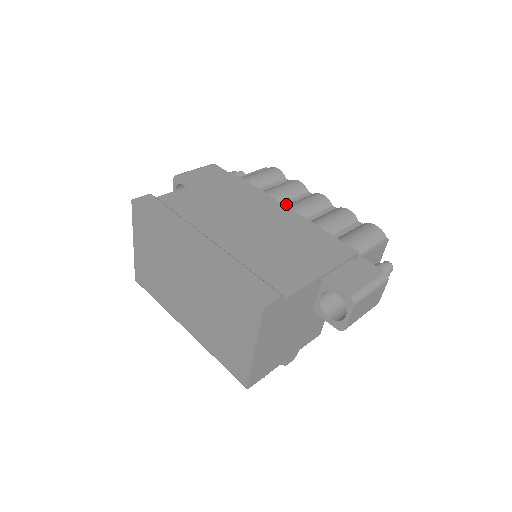
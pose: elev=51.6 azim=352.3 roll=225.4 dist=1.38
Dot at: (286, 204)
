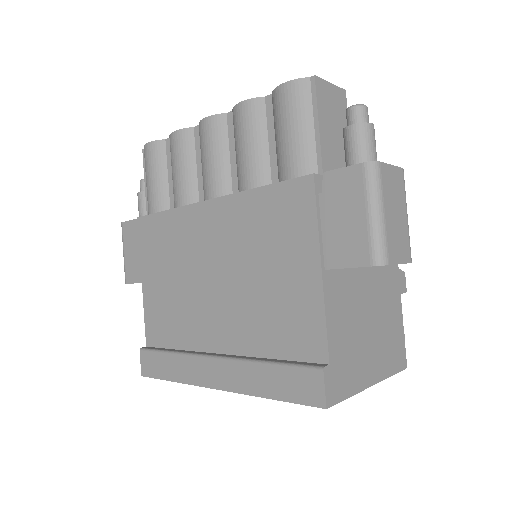
Dot at: (201, 184)
